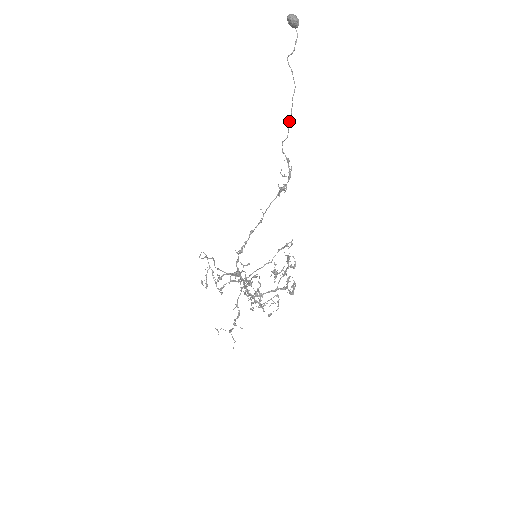
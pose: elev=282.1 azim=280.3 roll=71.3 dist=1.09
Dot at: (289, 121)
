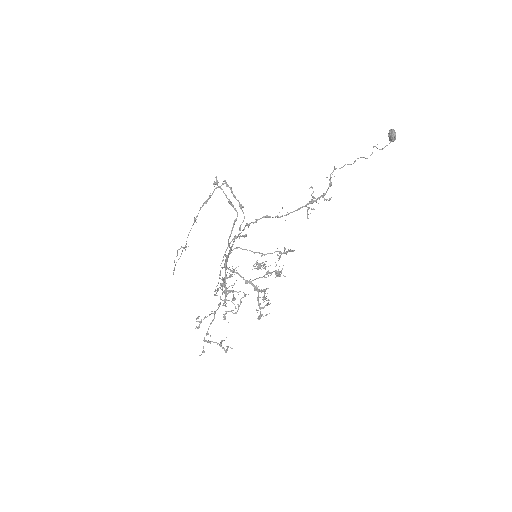
Dot at: (349, 164)
